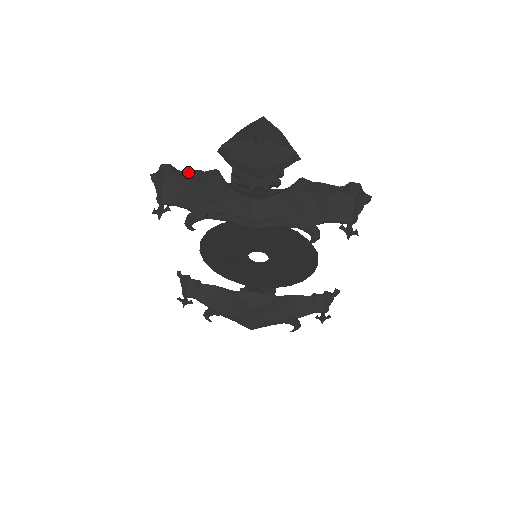
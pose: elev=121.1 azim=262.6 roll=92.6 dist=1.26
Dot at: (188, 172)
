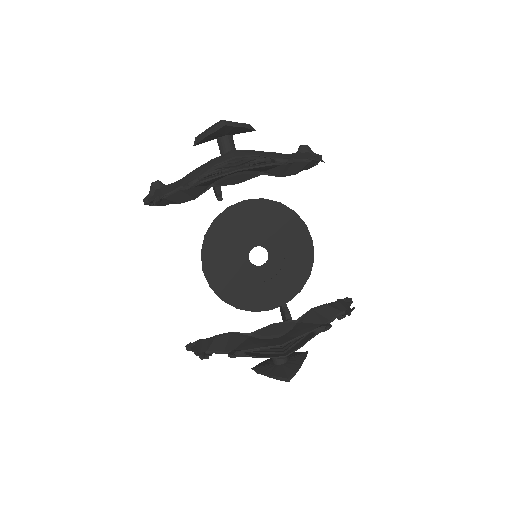
Dot at: occluded
